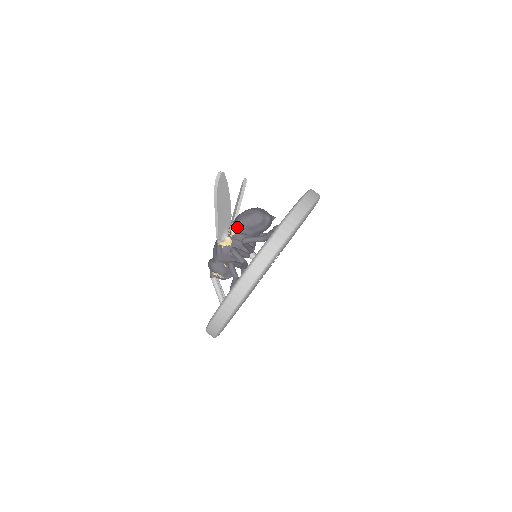
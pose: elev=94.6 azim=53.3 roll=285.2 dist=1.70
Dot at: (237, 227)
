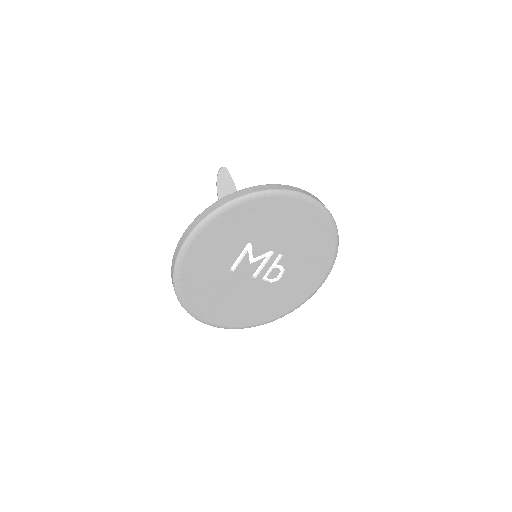
Dot at: occluded
